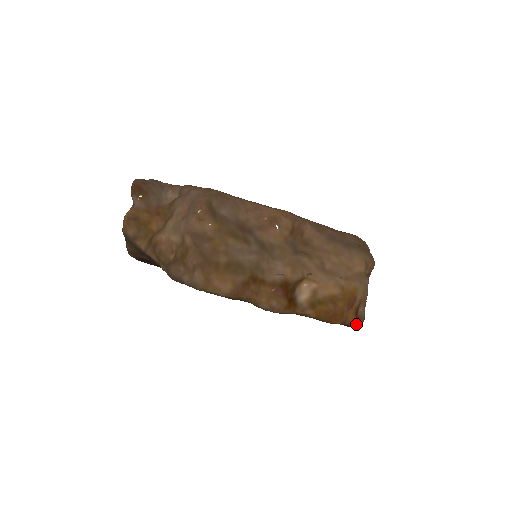
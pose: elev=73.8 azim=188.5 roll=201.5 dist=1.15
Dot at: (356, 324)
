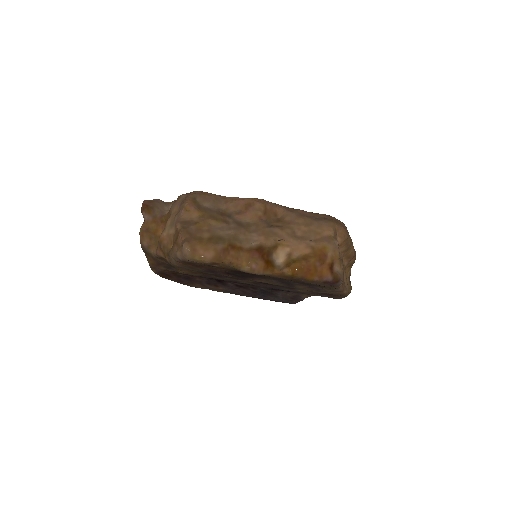
Dot at: (334, 280)
